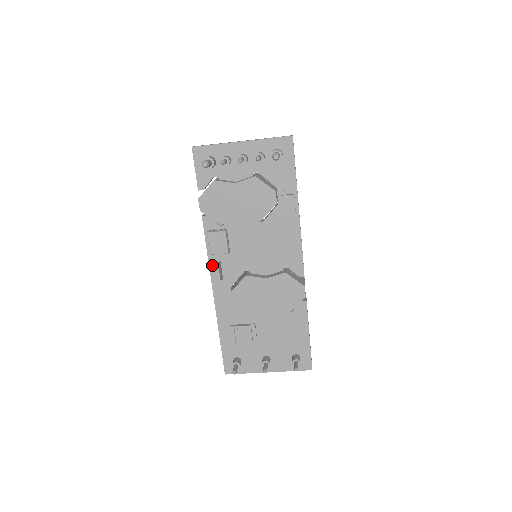
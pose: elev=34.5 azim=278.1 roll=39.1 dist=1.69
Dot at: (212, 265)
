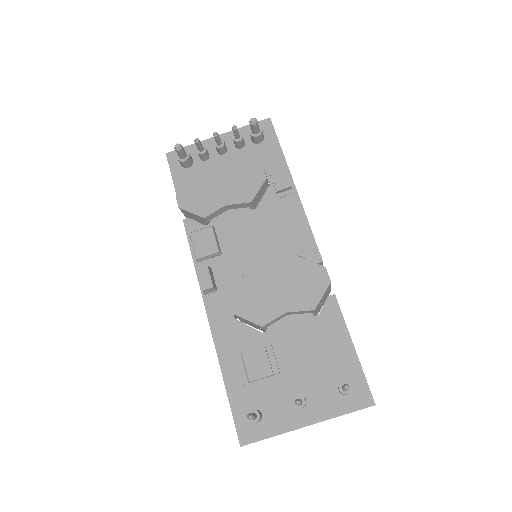
Dot at: (200, 268)
